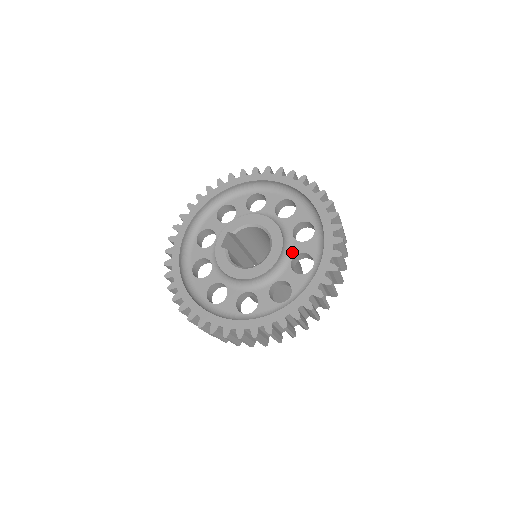
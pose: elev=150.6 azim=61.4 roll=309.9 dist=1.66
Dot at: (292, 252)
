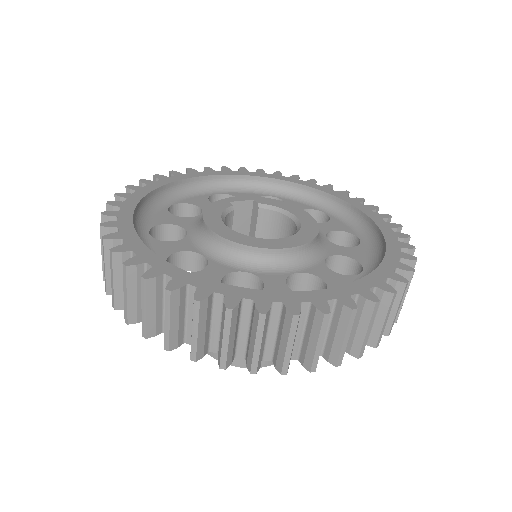
Dot at: (306, 267)
